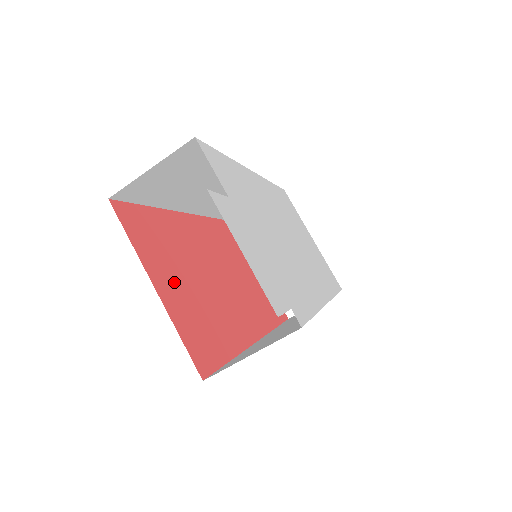
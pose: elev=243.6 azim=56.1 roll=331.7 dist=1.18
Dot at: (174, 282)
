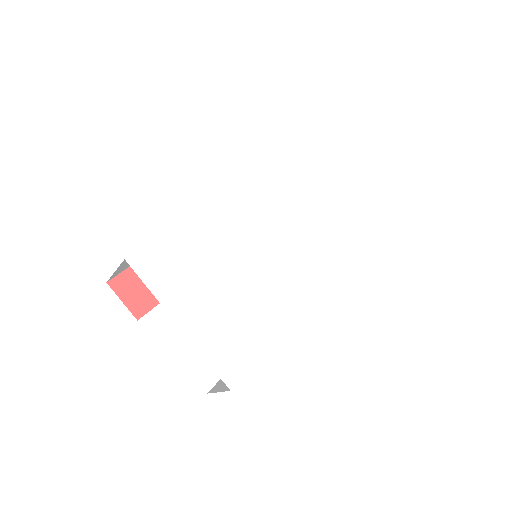
Dot at: occluded
